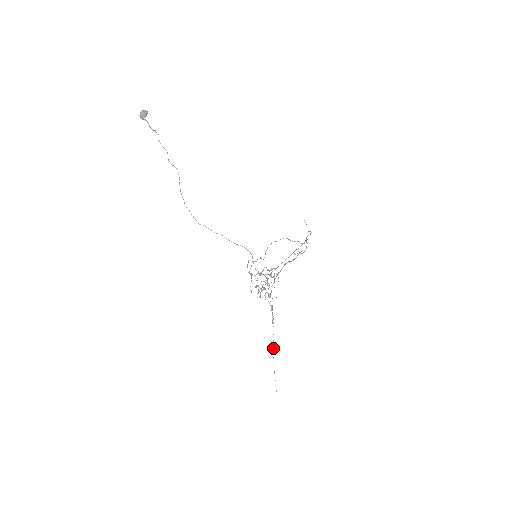
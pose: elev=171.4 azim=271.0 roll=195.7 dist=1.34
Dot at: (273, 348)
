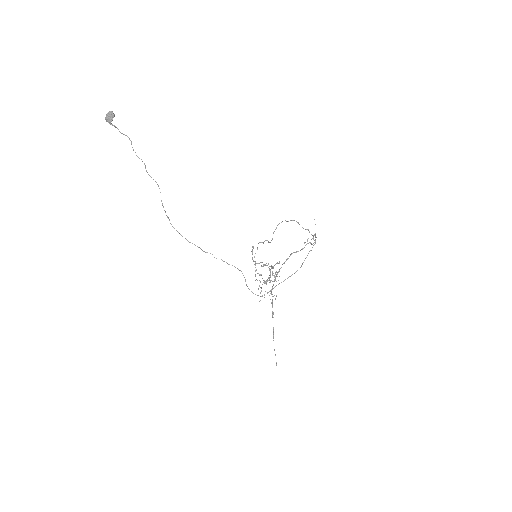
Dot at: (273, 333)
